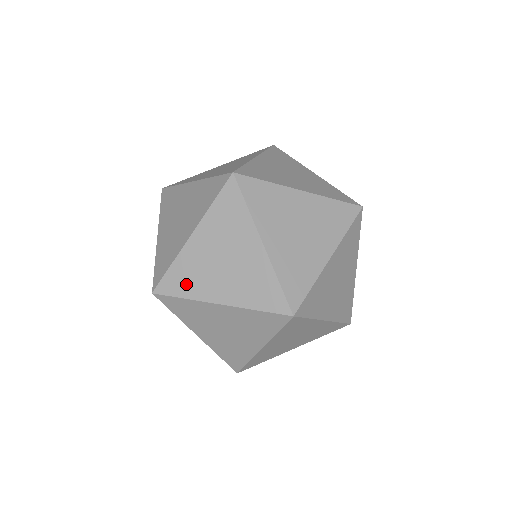
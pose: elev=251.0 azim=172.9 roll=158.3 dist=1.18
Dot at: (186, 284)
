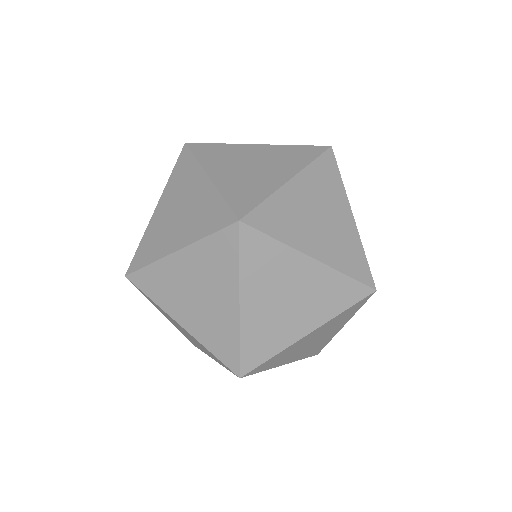
Dot at: (211, 155)
